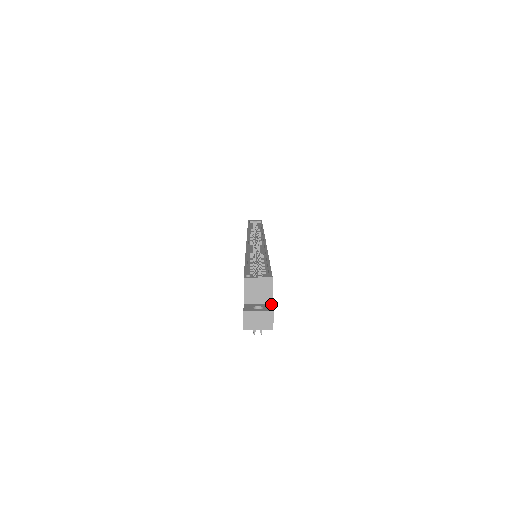
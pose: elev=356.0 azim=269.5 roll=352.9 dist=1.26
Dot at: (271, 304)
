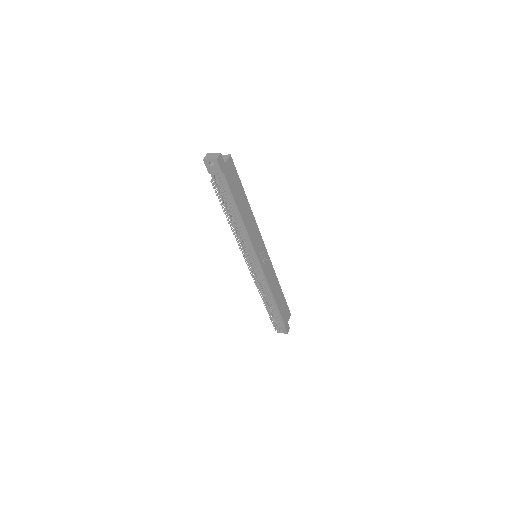
Dot at: (224, 162)
